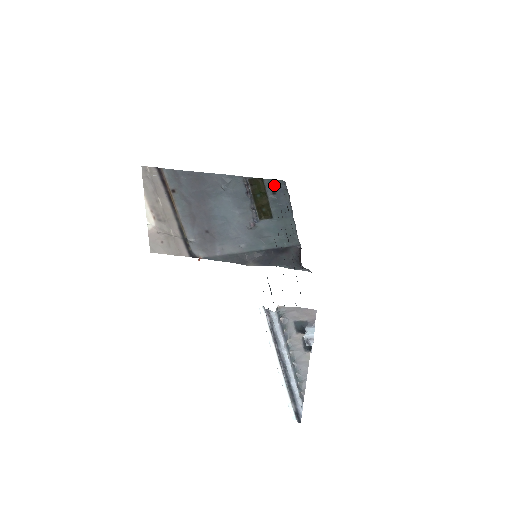
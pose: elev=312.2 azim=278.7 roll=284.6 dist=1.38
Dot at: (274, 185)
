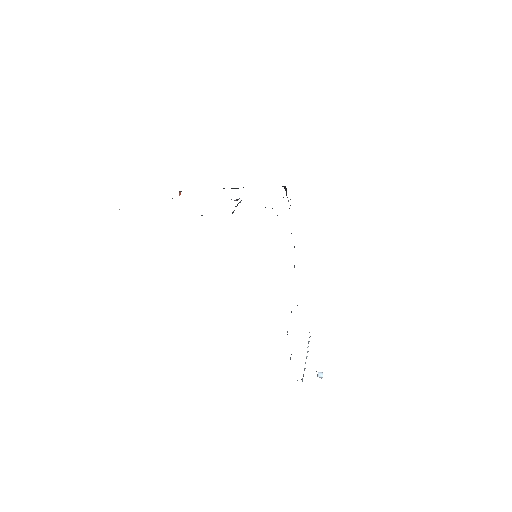
Dot at: occluded
